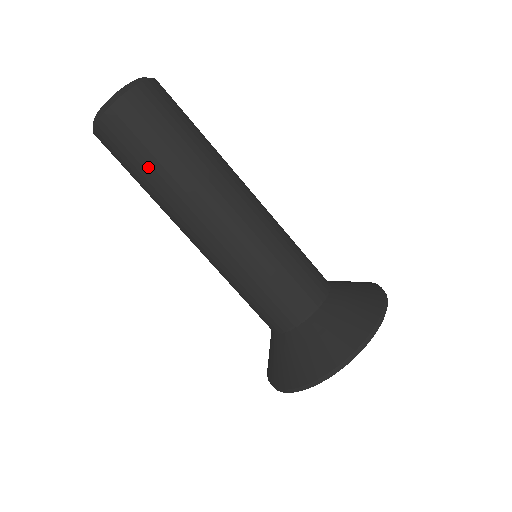
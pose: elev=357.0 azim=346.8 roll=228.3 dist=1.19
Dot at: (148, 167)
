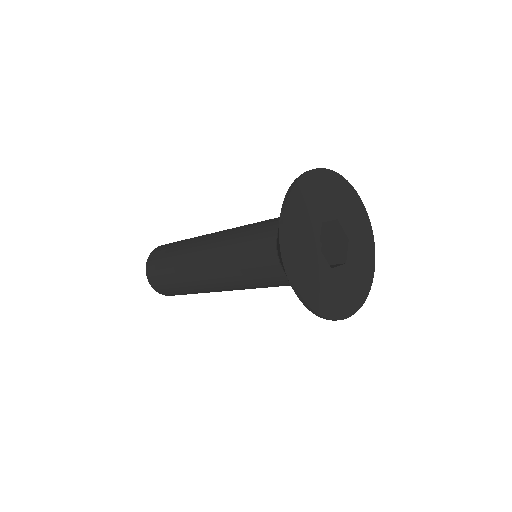
Dot at: (170, 276)
